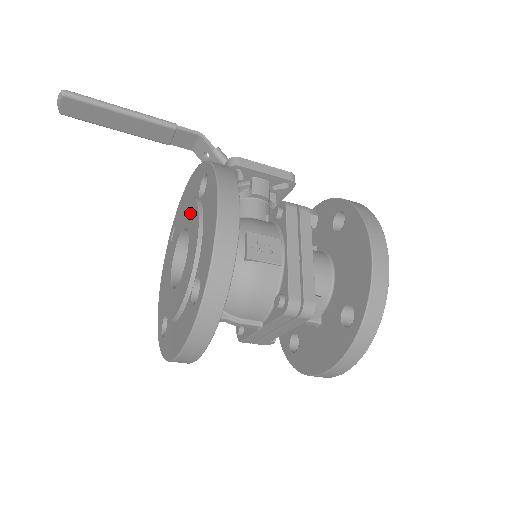
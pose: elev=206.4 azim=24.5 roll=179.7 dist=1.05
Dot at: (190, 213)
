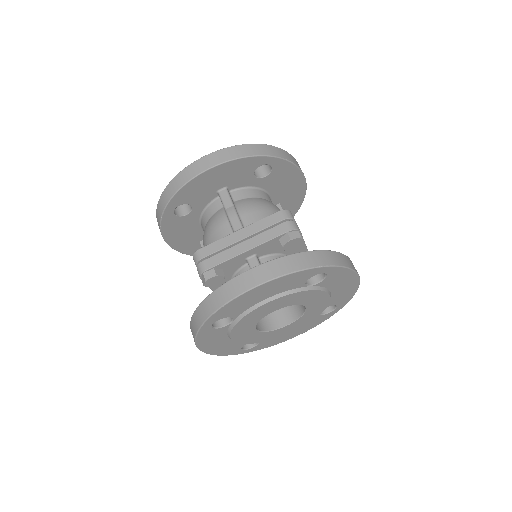
Dot at: occluded
